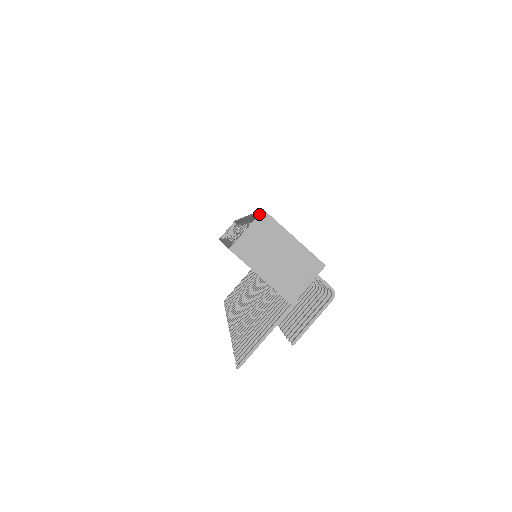
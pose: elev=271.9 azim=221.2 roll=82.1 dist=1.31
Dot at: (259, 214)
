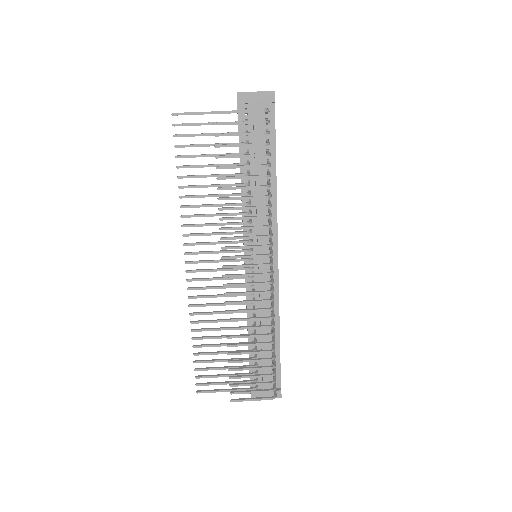
Dot at: occluded
